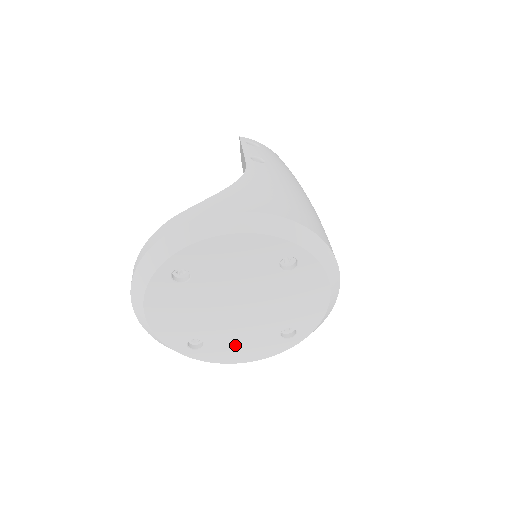
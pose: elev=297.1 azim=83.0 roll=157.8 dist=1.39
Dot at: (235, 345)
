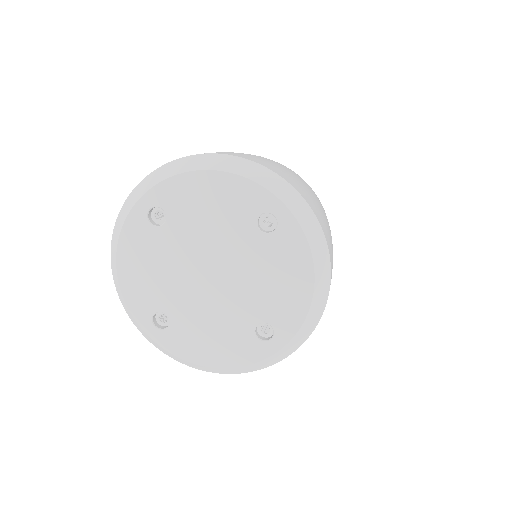
Dot at: (203, 334)
